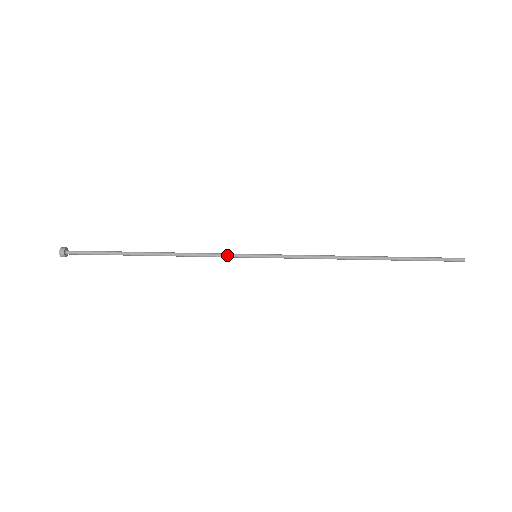
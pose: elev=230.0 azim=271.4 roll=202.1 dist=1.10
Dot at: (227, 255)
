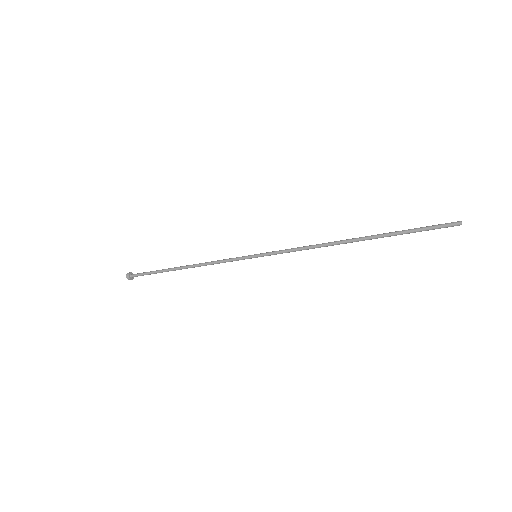
Dot at: (233, 260)
